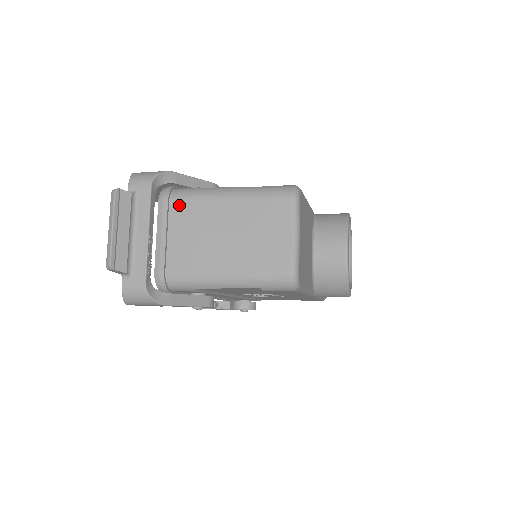
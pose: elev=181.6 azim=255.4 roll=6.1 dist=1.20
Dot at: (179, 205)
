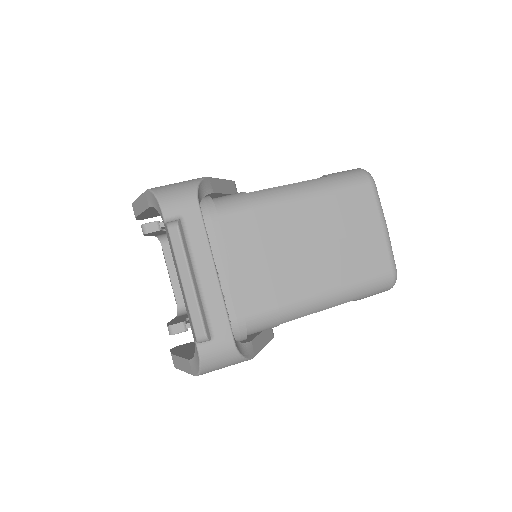
Dot at: (235, 222)
